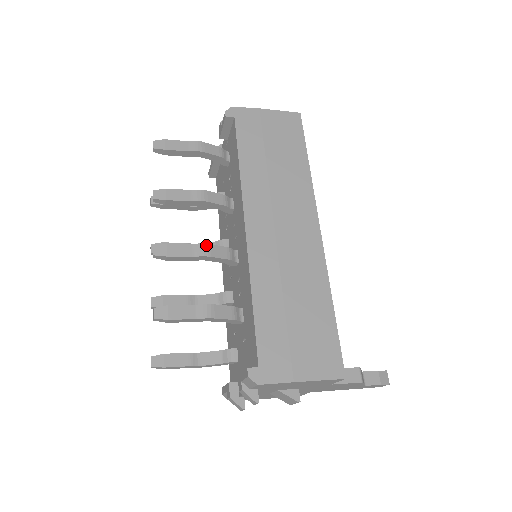
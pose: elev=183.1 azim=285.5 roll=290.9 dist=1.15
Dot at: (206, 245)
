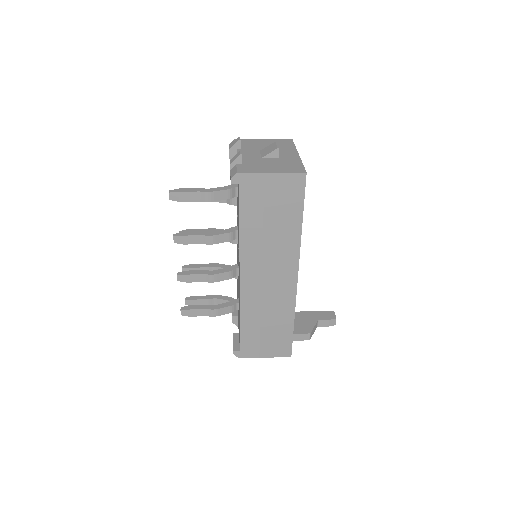
Dot at: (213, 275)
